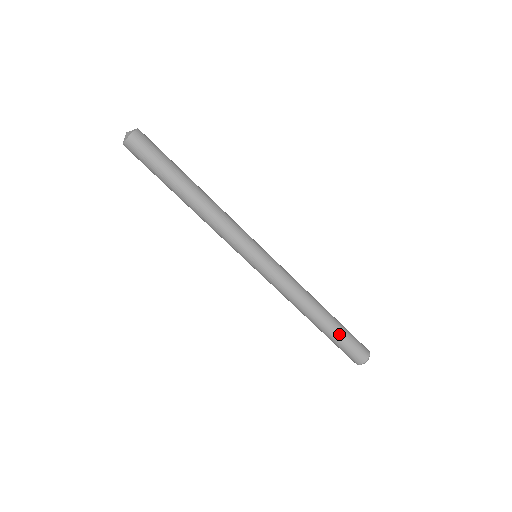
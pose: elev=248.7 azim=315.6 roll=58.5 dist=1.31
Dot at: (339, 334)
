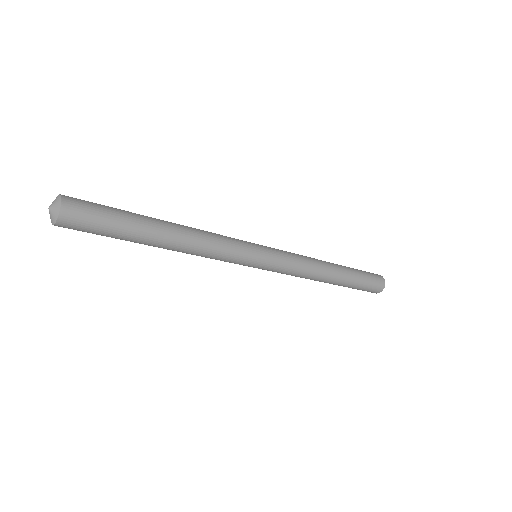
Dot at: (357, 278)
